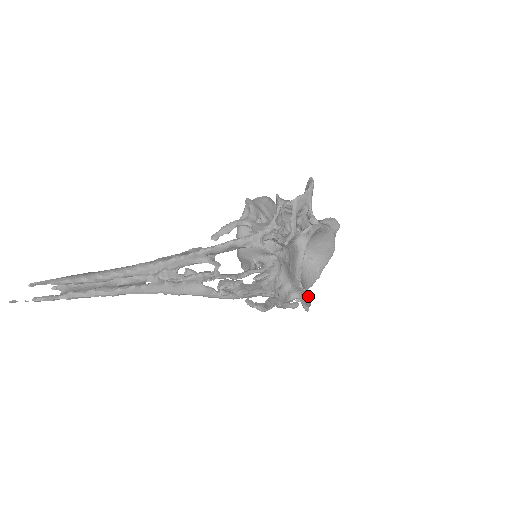
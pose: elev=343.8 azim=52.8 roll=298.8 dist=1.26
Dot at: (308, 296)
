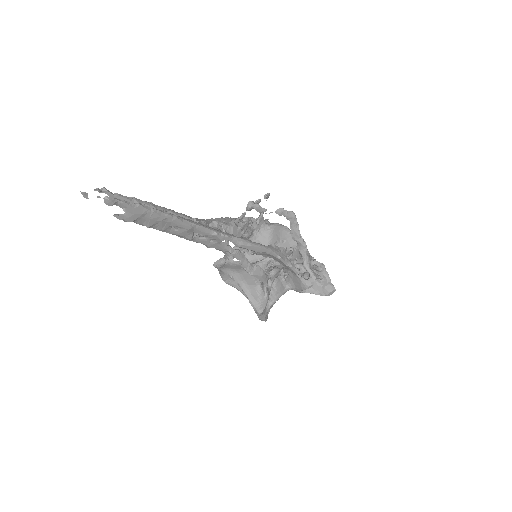
Dot at: (320, 274)
